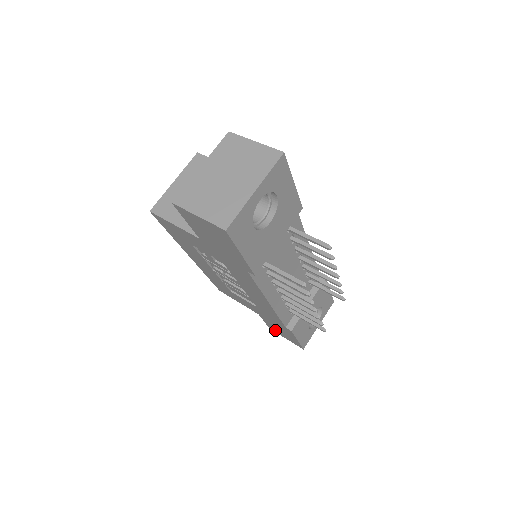
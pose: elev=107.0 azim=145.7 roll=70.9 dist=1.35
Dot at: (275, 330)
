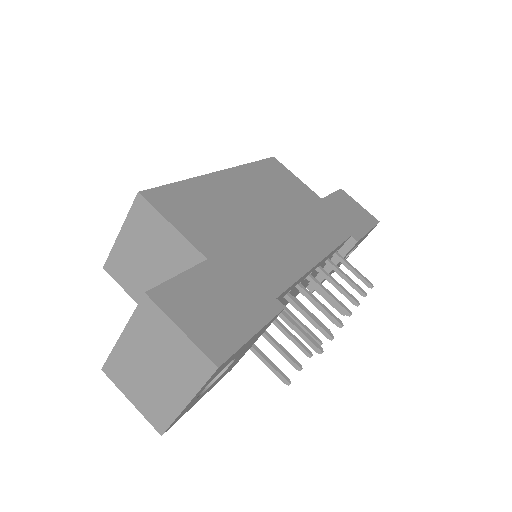
Dot at: occluded
